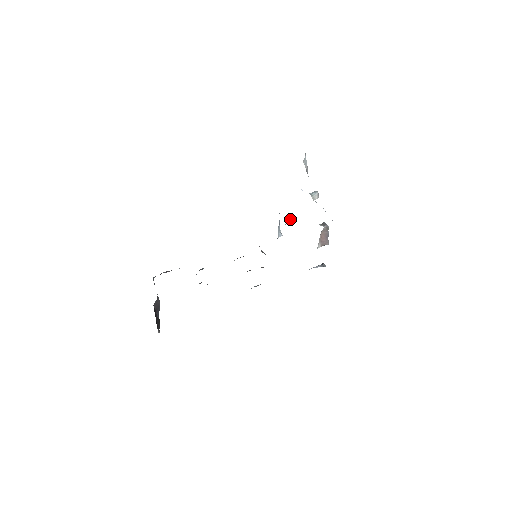
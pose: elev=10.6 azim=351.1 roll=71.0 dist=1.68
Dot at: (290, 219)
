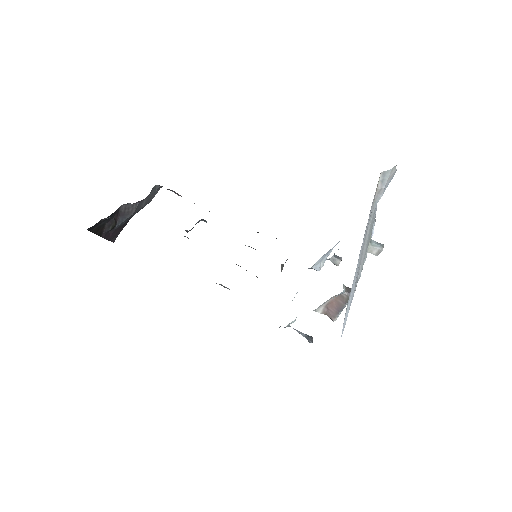
Dot at: (338, 258)
